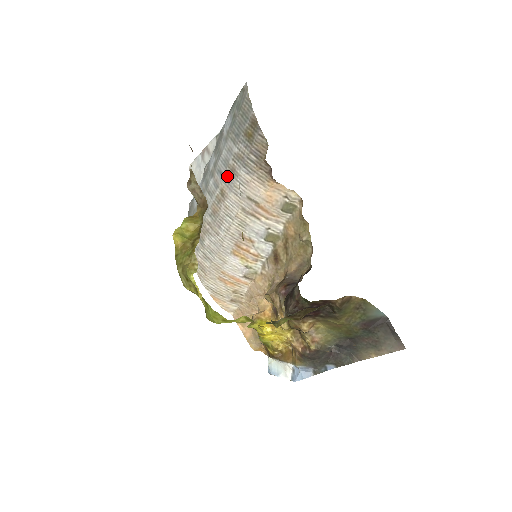
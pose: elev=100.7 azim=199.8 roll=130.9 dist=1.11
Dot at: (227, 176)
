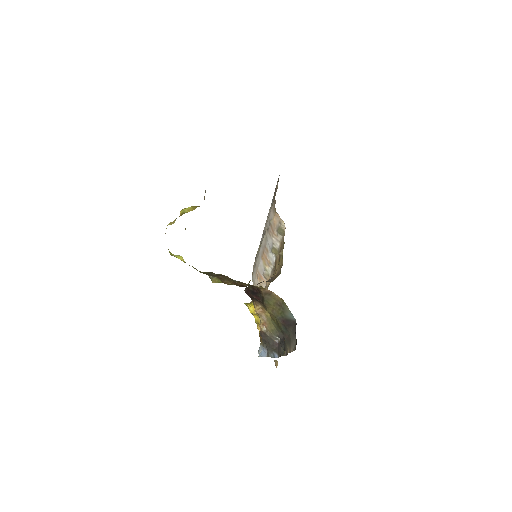
Dot at: occluded
